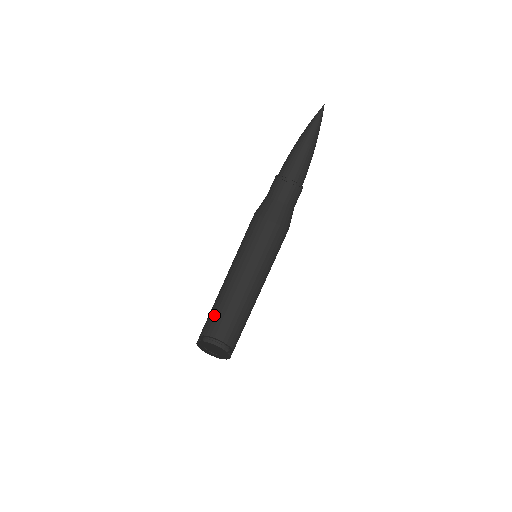
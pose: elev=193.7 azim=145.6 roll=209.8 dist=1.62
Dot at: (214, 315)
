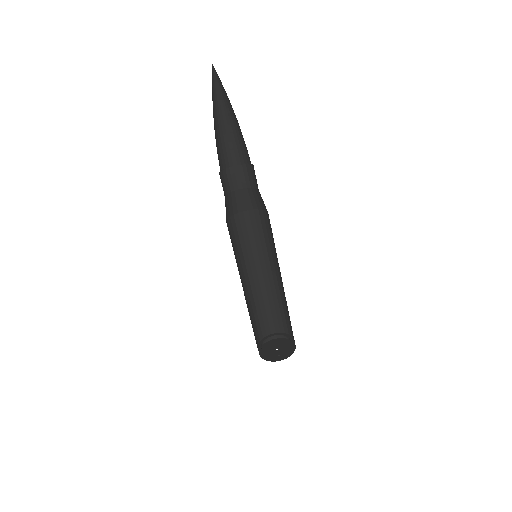
Dot at: (253, 331)
